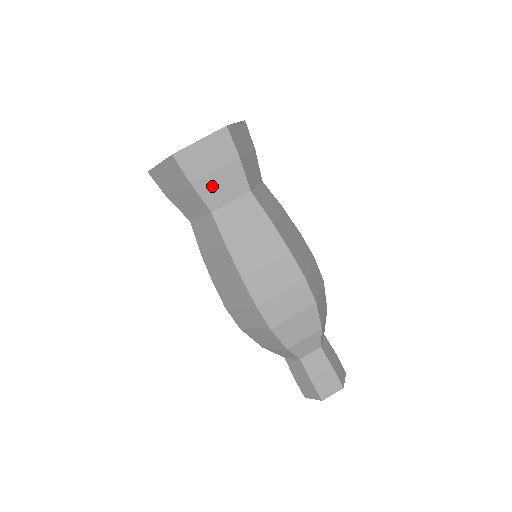
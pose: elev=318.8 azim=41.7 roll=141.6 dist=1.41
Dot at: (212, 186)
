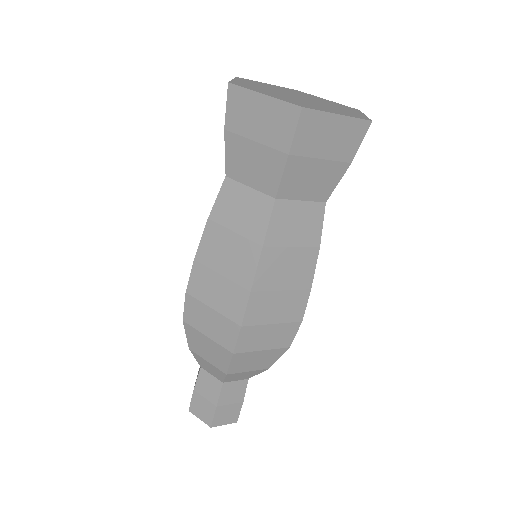
Dot at: (303, 172)
